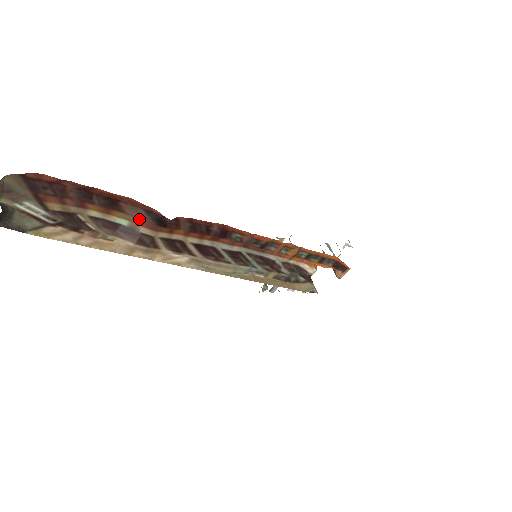
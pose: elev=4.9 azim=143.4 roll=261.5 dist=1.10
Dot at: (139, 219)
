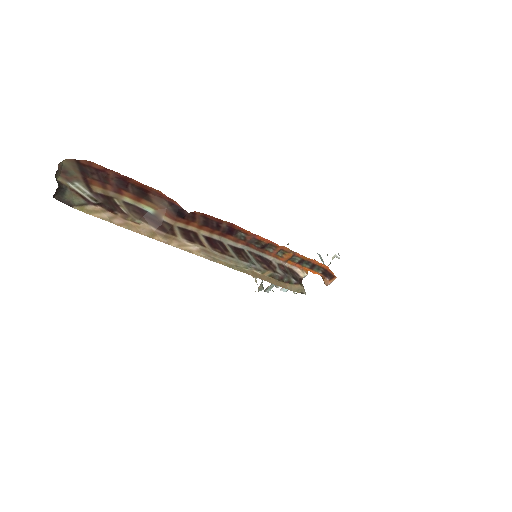
Dot at: (163, 209)
